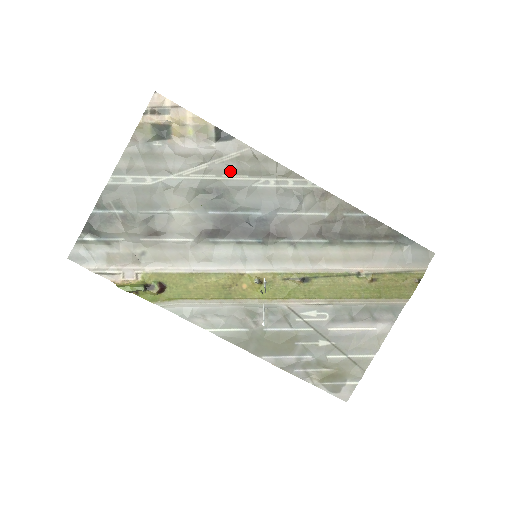
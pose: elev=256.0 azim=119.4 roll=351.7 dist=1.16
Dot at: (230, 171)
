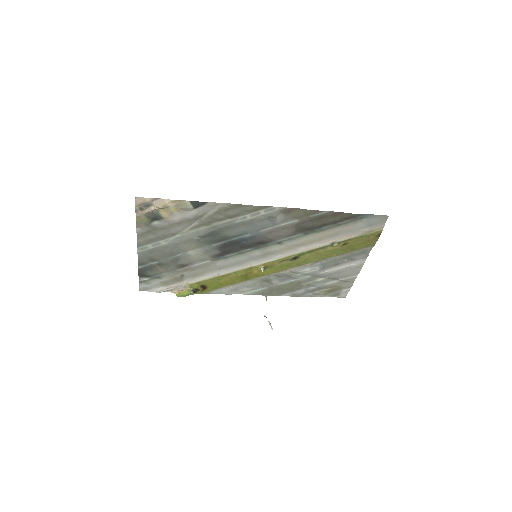
Dot at: (215, 220)
